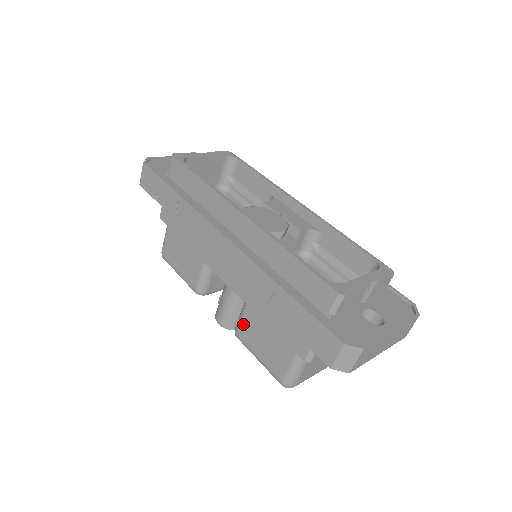
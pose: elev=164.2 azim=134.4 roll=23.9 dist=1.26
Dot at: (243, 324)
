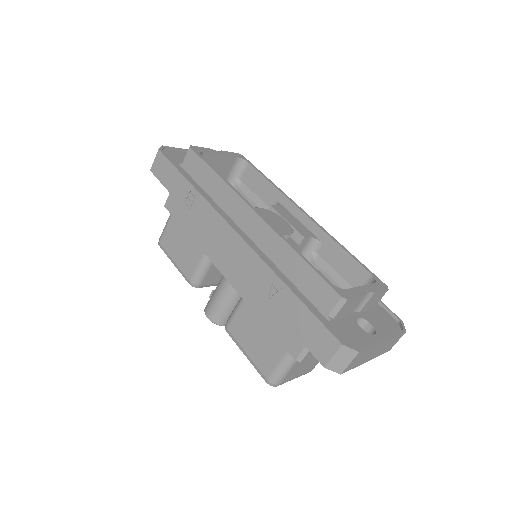
Dot at: (236, 319)
